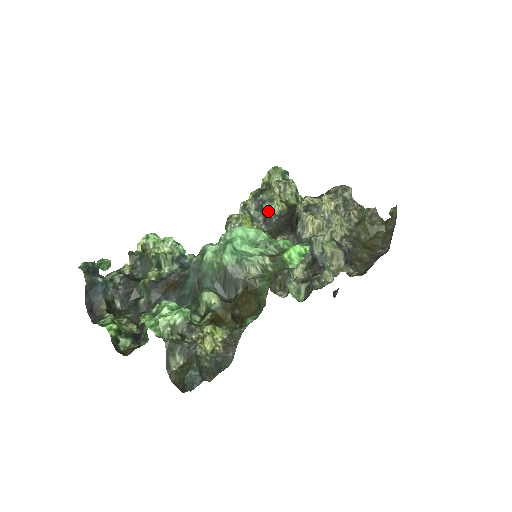
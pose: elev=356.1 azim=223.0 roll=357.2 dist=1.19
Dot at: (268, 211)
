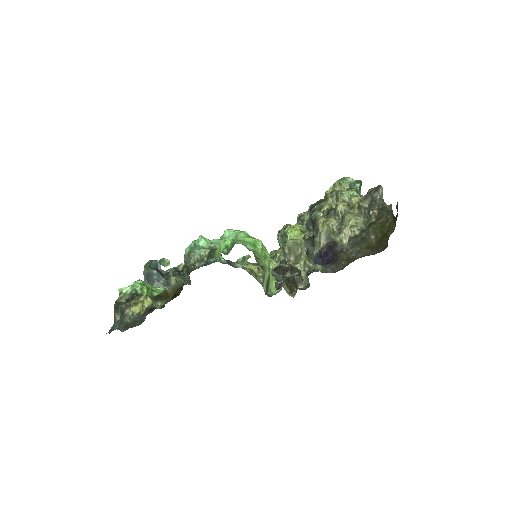
Dot at: (314, 220)
